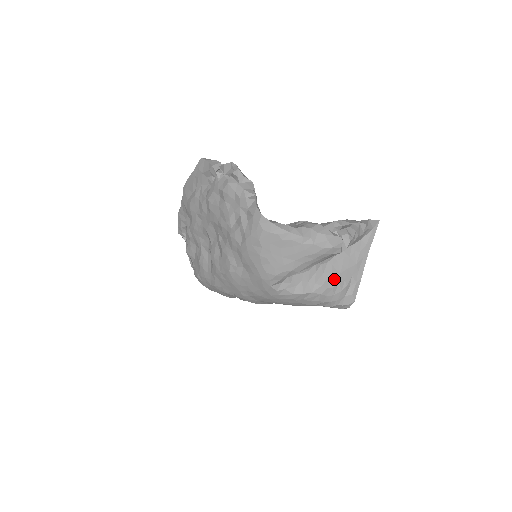
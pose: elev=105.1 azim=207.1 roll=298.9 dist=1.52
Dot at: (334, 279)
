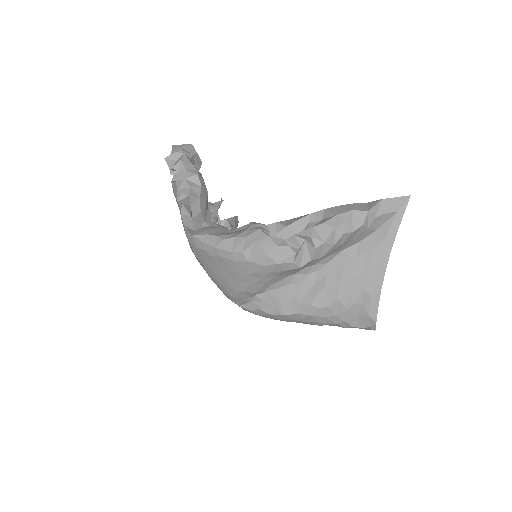
Dot at: (329, 295)
